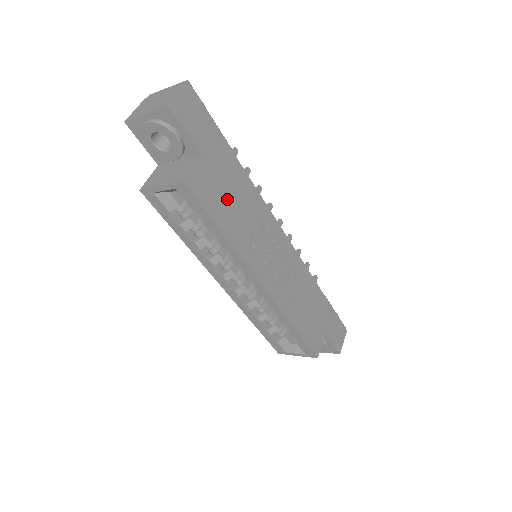
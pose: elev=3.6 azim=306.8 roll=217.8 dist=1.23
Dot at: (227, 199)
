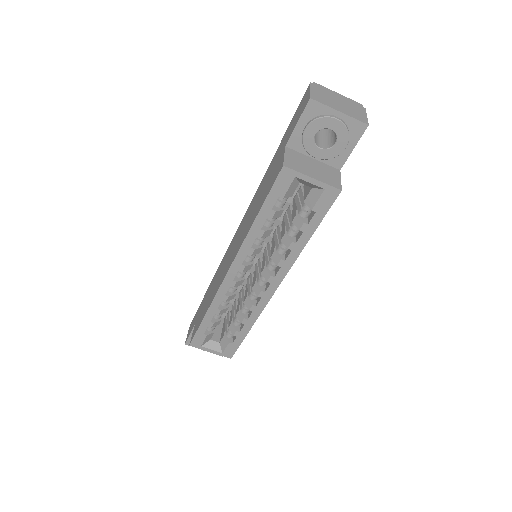
Dot at: occluded
